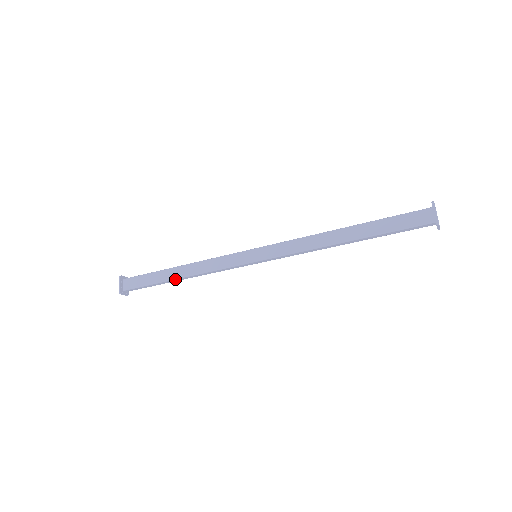
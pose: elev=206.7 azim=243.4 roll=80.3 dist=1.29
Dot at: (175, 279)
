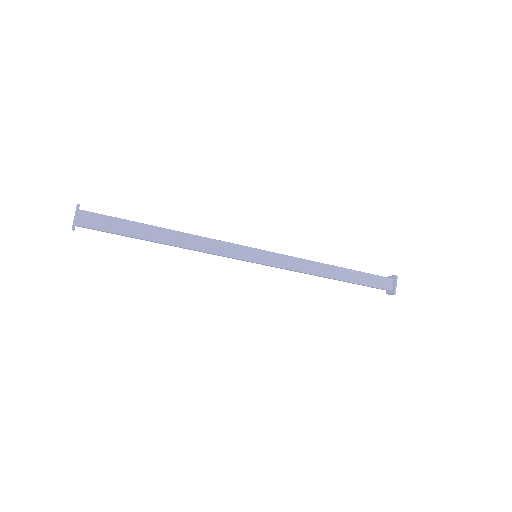
Dot at: (160, 242)
